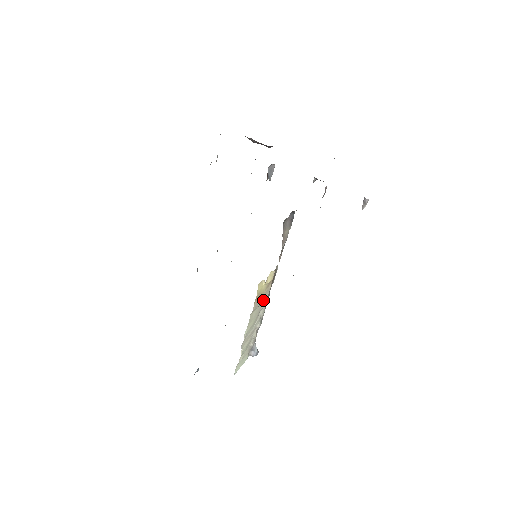
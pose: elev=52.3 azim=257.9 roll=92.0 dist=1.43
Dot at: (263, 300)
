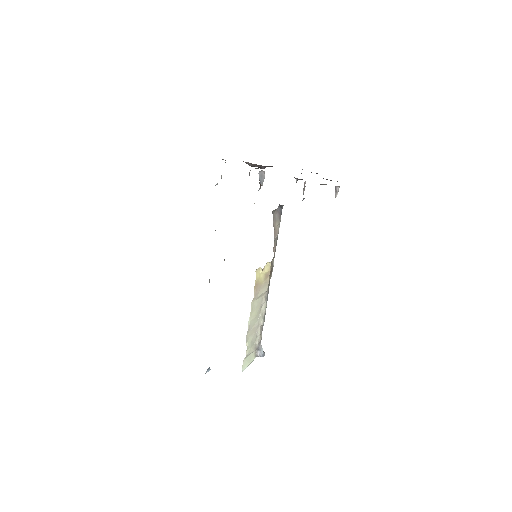
Dot at: (263, 292)
